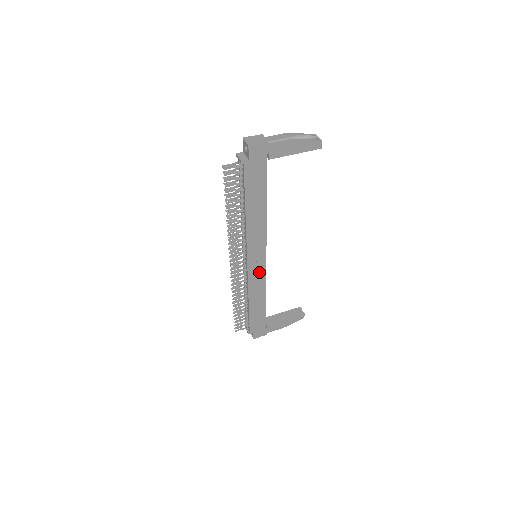
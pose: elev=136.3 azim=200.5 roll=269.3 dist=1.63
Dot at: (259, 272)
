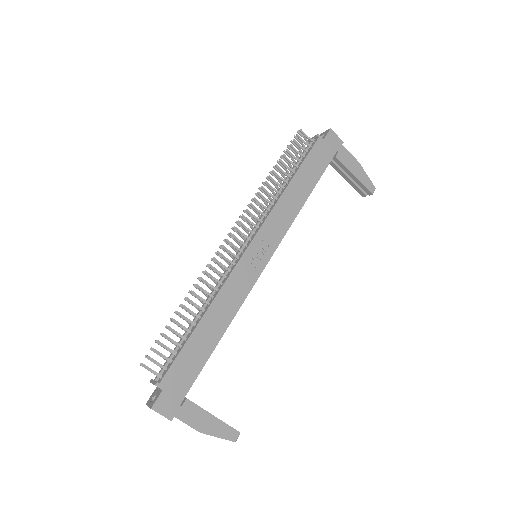
Dot at: (249, 274)
